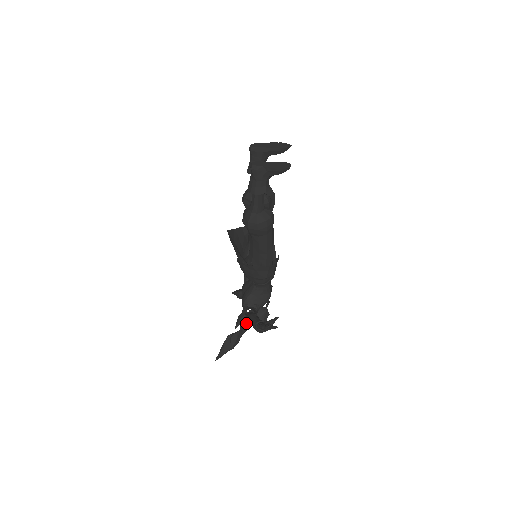
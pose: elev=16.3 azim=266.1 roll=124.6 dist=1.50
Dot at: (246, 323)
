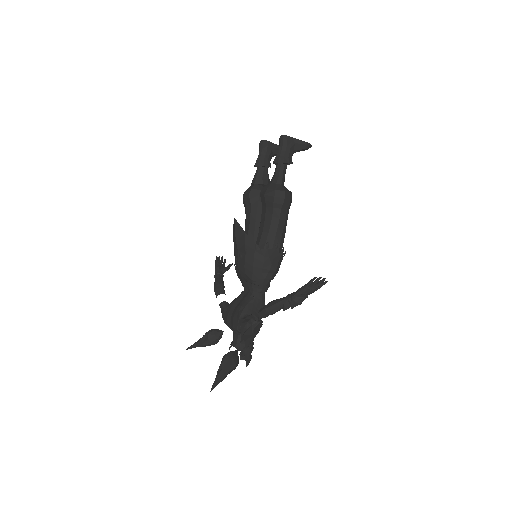
Dot at: (254, 327)
